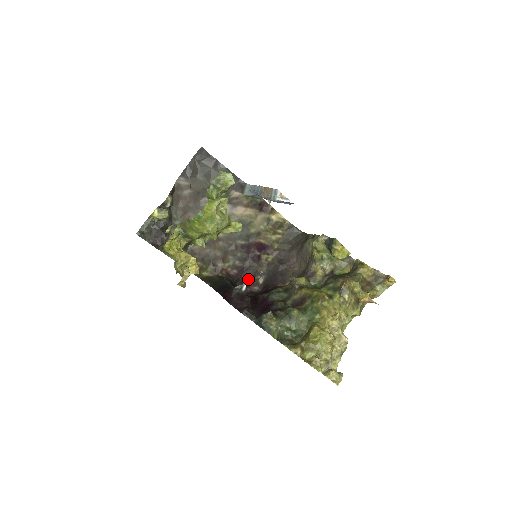
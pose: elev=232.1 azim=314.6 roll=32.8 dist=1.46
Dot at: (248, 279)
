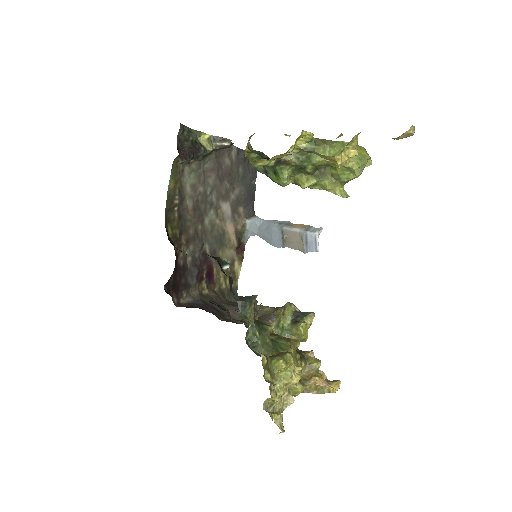
Dot at: (180, 284)
